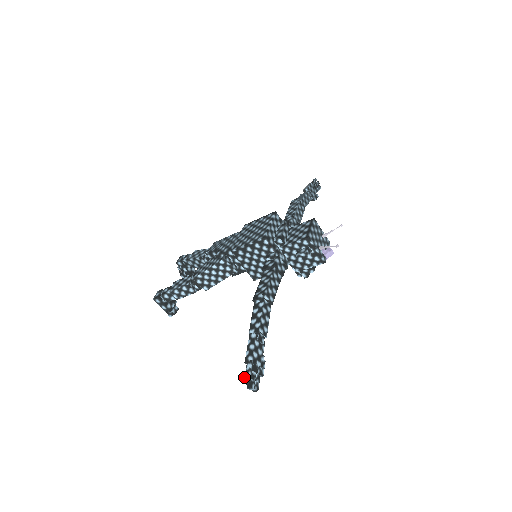
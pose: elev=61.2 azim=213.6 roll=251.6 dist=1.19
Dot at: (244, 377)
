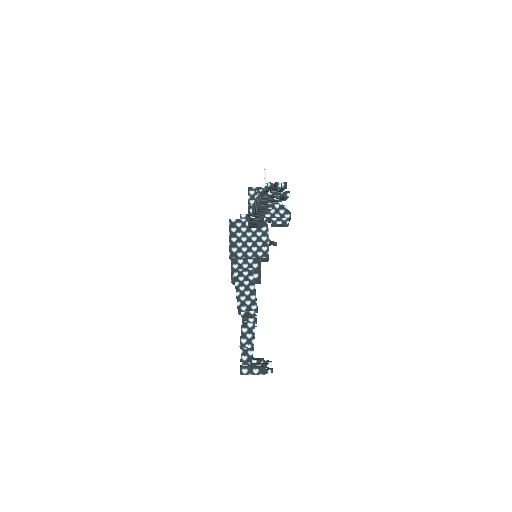
Dot at: (267, 189)
